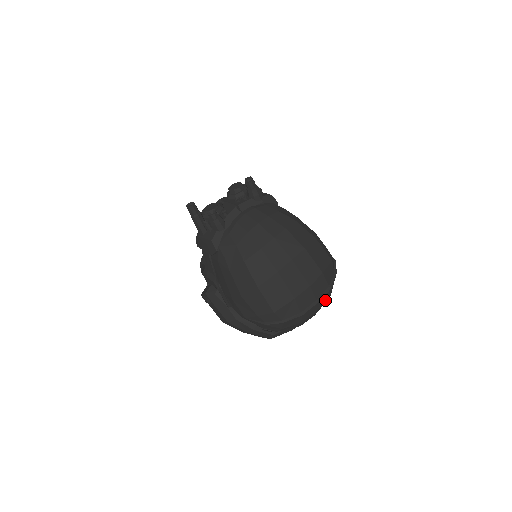
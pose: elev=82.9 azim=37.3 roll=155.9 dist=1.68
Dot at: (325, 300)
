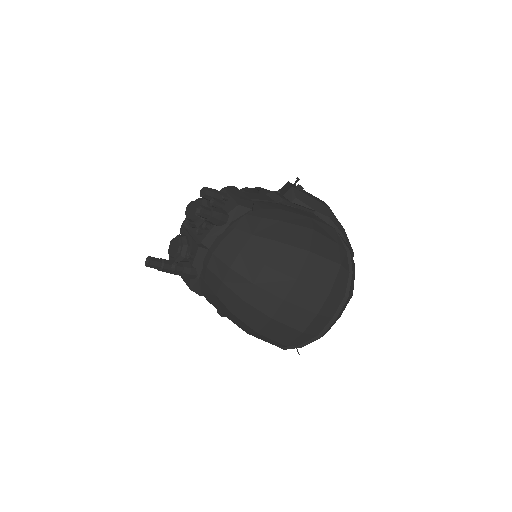
Dot at: (346, 305)
